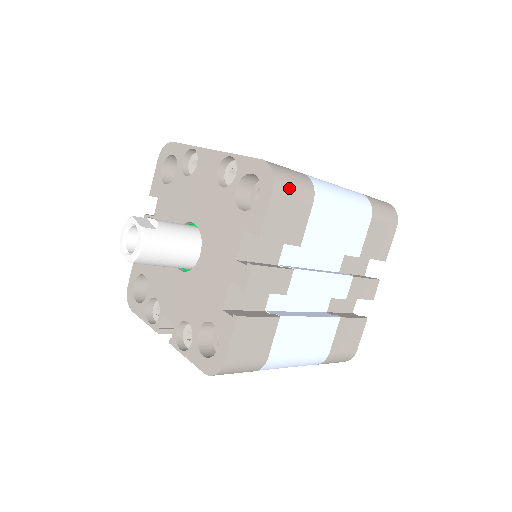
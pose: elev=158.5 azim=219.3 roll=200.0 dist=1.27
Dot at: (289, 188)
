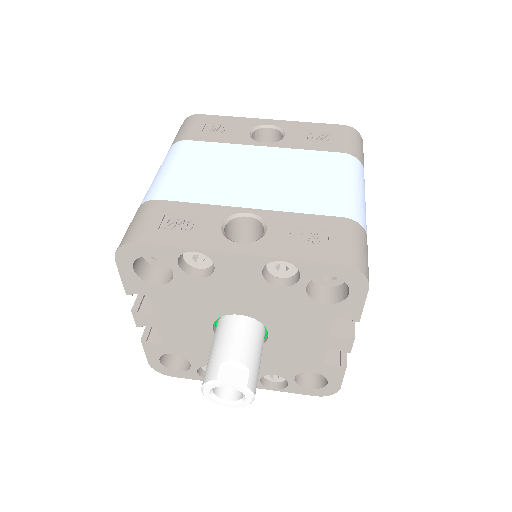
Dot at: occluded
